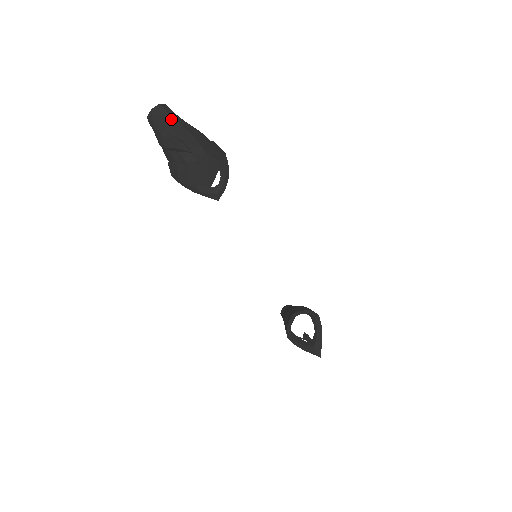
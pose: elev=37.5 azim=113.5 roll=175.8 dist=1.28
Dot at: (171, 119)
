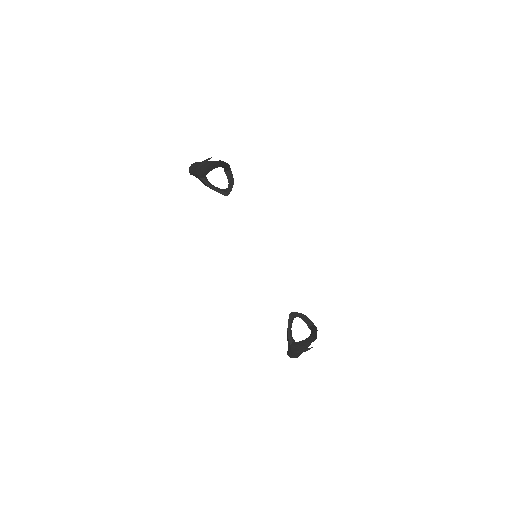
Dot at: occluded
